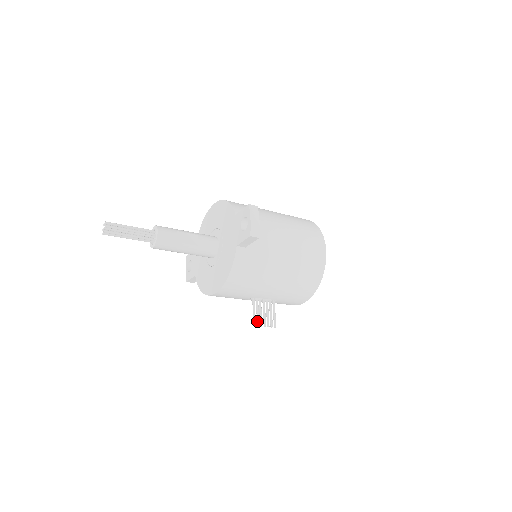
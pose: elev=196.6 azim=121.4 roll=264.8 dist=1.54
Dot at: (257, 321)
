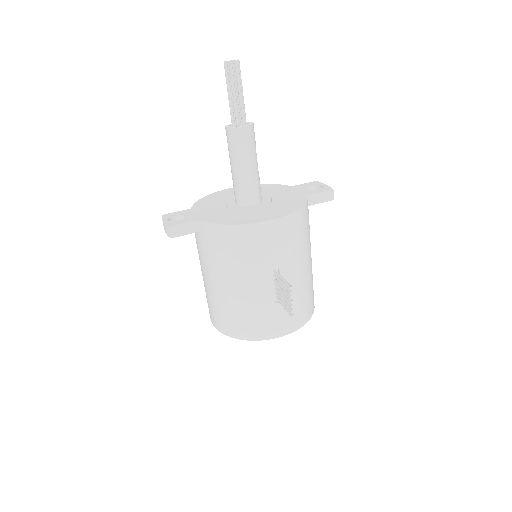
Dot at: (289, 288)
